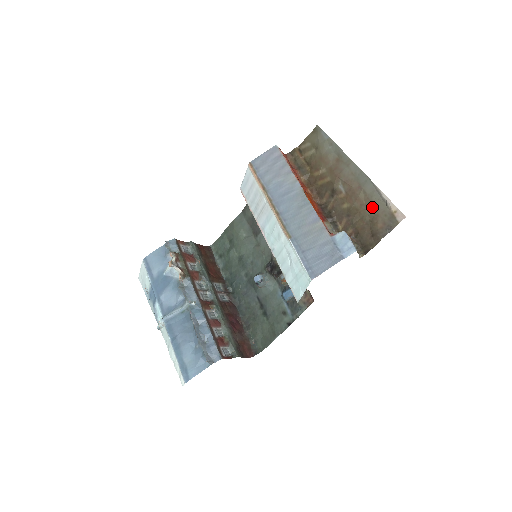
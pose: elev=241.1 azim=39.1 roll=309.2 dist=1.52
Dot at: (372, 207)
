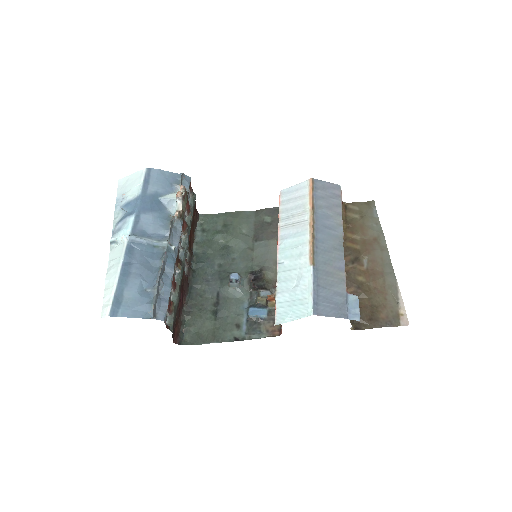
Dot at: (384, 296)
